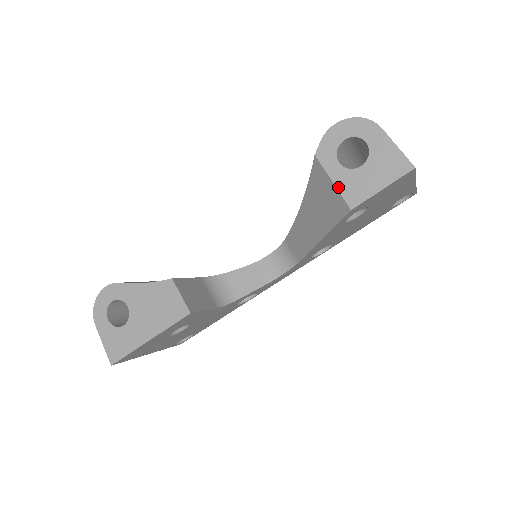
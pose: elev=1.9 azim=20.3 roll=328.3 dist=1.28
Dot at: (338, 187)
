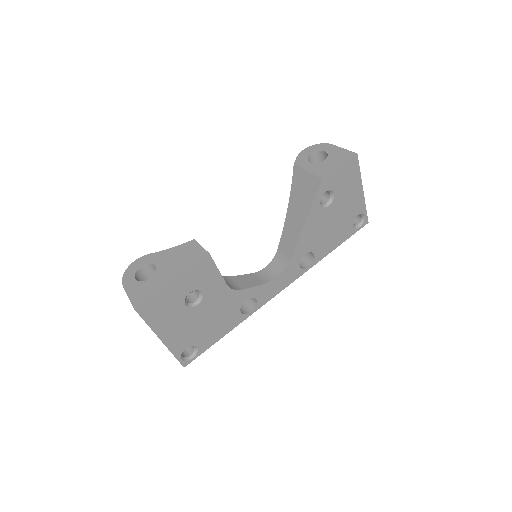
Dot at: (312, 172)
